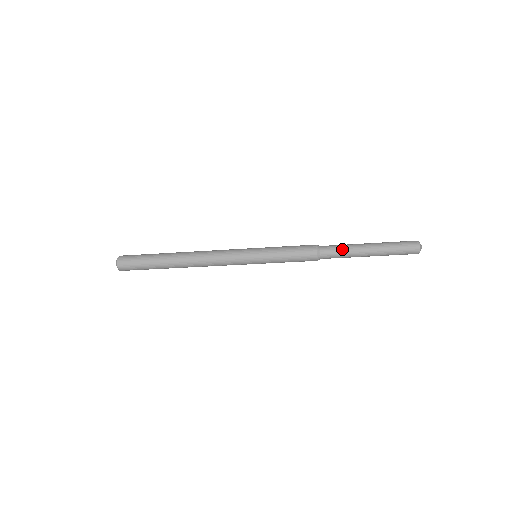
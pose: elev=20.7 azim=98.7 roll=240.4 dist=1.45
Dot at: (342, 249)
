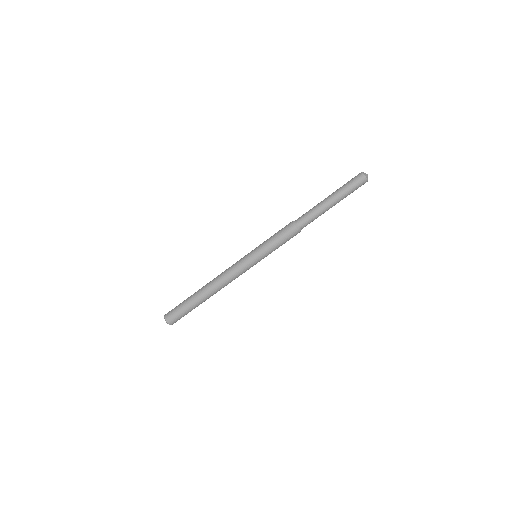
Dot at: (310, 211)
